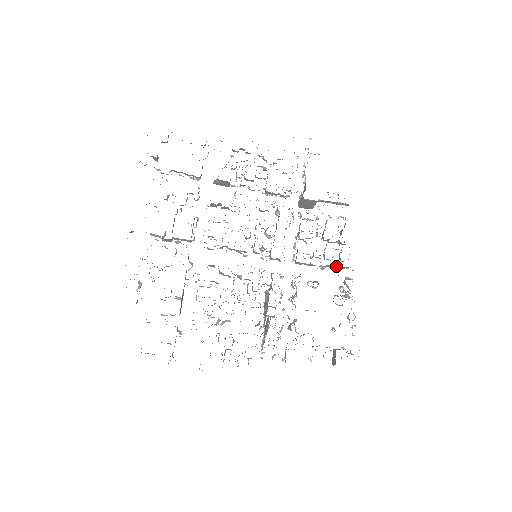
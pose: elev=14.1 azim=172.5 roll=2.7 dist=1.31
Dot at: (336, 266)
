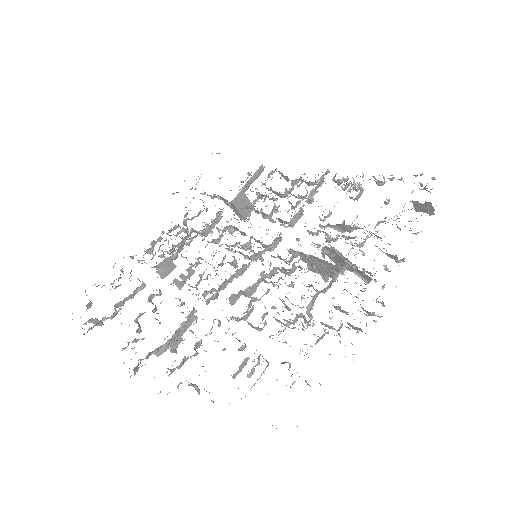
Dot at: (317, 188)
